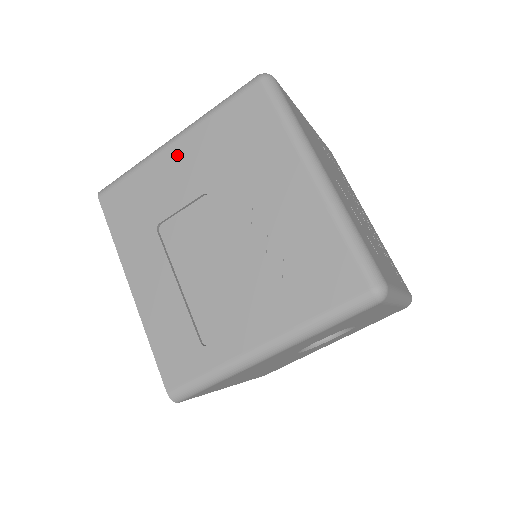
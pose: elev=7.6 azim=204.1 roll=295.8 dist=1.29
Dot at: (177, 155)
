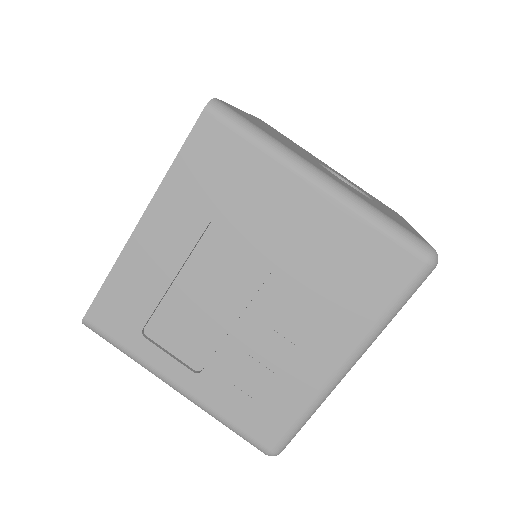
Dot at: (302, 199)
